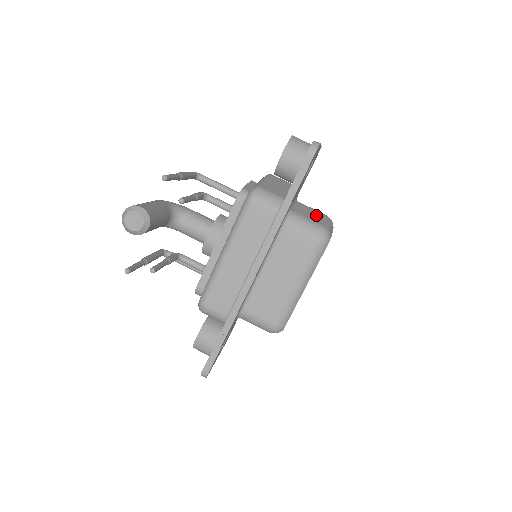
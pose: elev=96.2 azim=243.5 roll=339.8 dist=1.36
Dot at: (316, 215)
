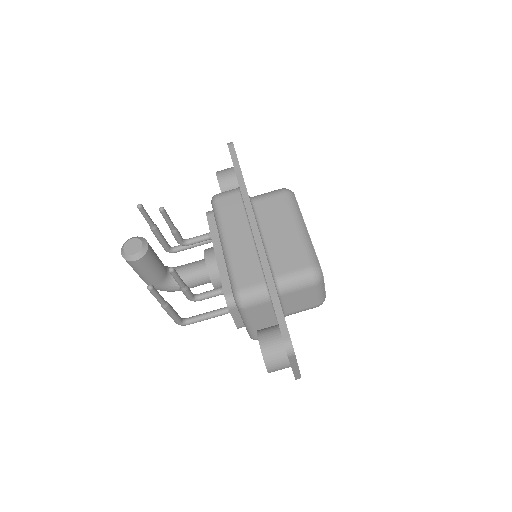
Dot at: occluded
